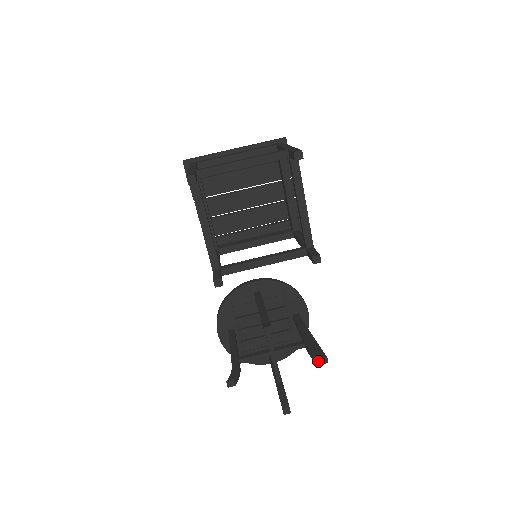
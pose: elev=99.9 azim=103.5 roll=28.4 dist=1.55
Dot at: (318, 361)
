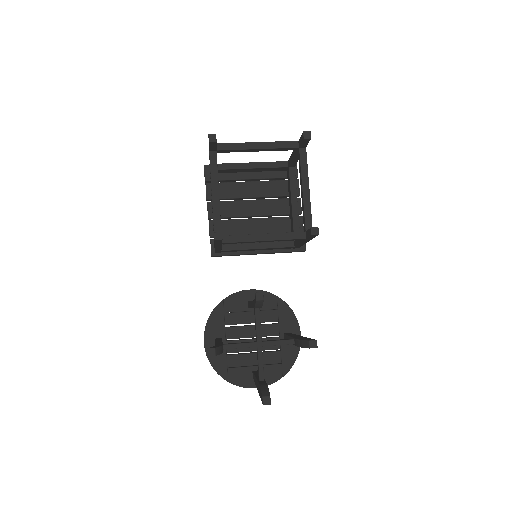
Dot at: (307, 345)
